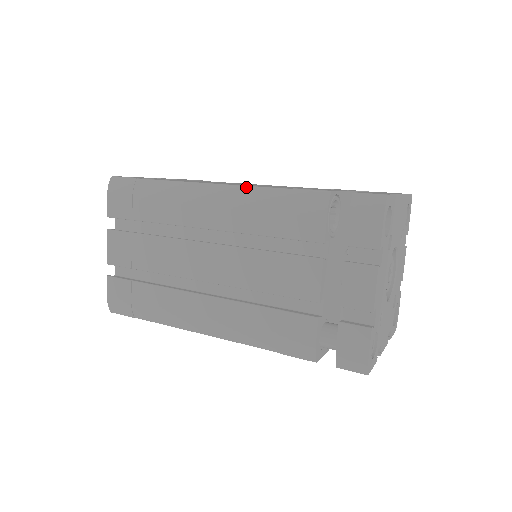
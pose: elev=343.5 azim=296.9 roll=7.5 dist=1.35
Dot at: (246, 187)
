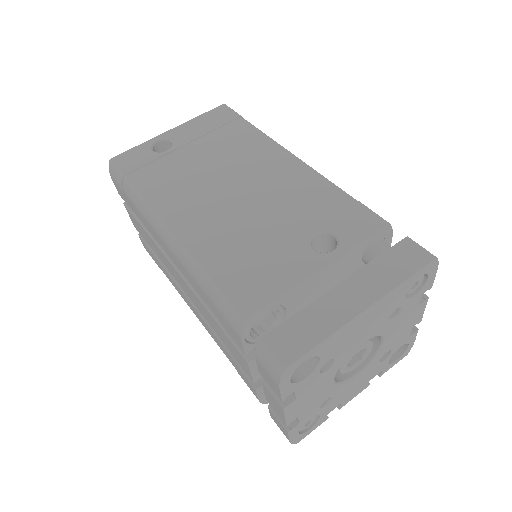
Dot at: (188, 255)
